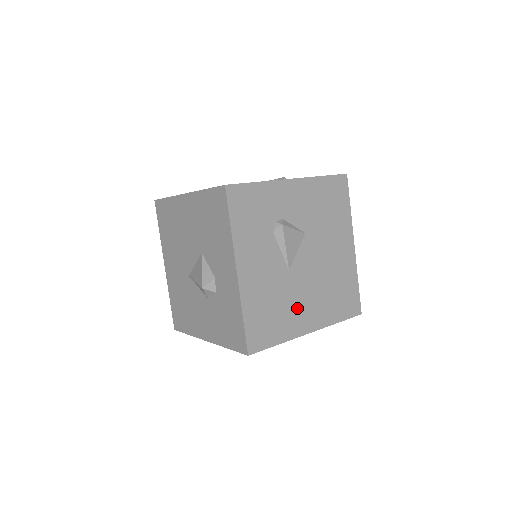
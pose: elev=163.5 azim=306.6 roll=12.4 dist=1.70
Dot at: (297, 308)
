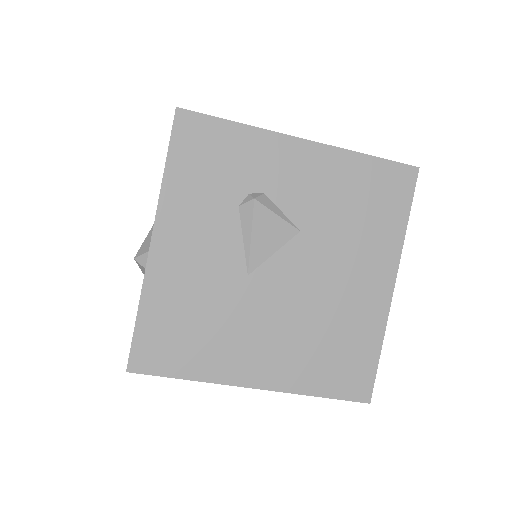
Dot at: (243, 339)
